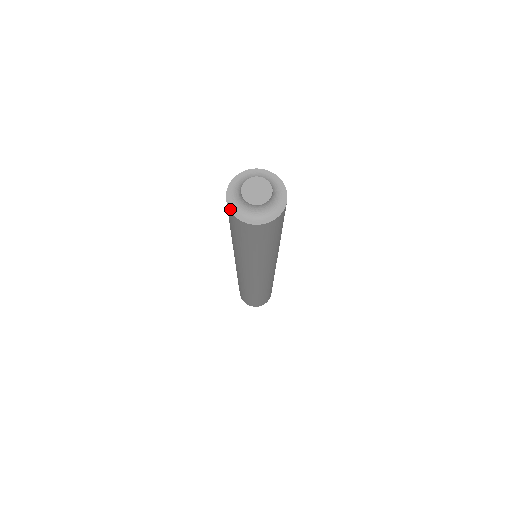
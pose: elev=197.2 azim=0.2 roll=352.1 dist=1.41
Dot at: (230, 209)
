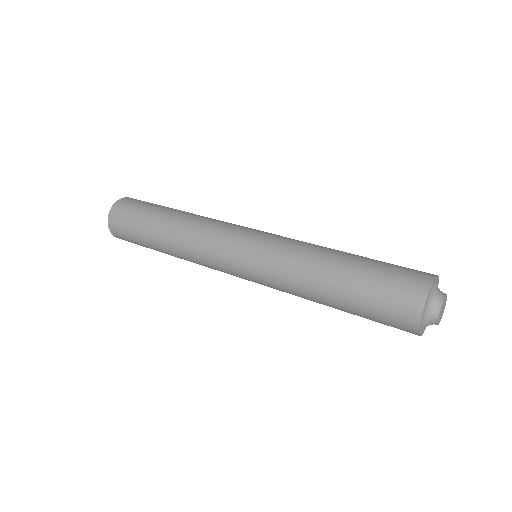
Dot at: (421, 326)
